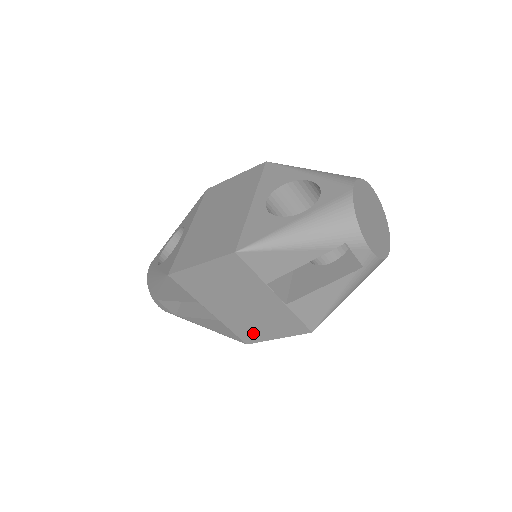
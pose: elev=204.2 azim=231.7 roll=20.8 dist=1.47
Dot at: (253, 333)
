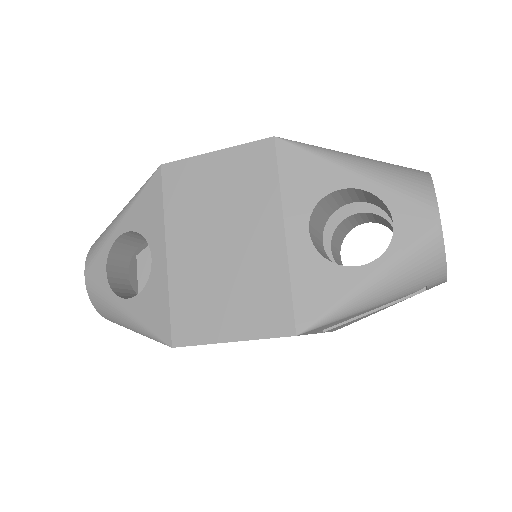
Dot at: occluded
